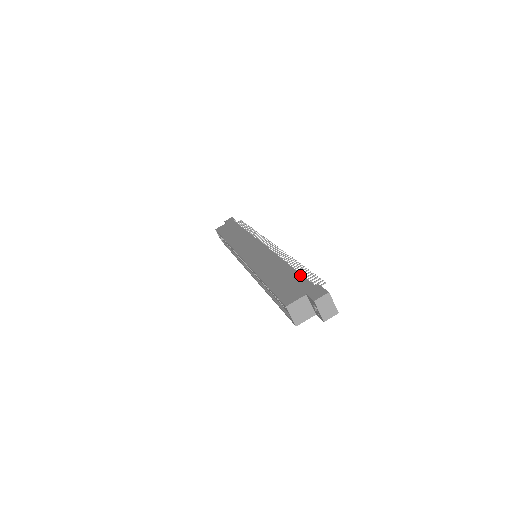
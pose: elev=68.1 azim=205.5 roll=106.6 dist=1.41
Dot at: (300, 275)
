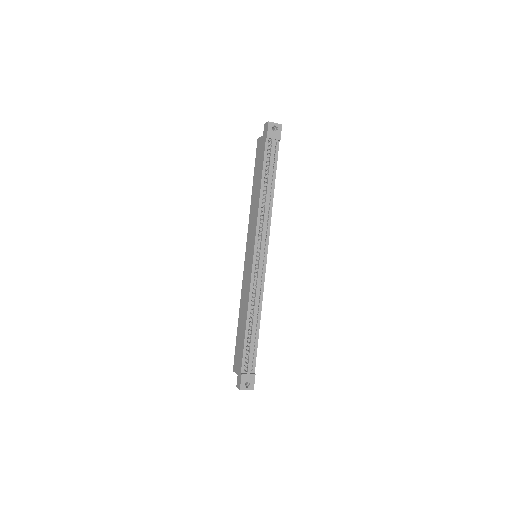
Dot at: (243, 350)
